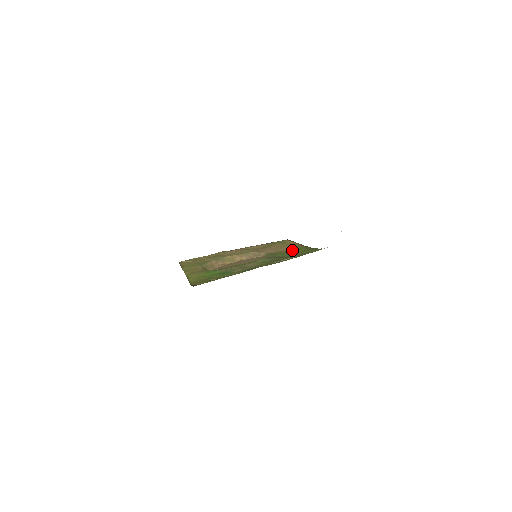
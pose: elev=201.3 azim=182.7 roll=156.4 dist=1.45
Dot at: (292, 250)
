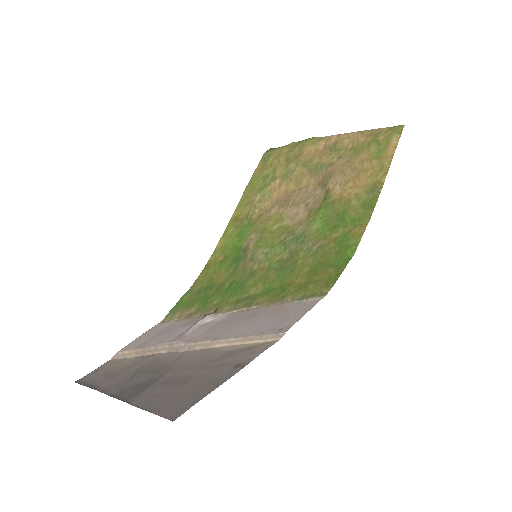
Dot at: (347, 209)
